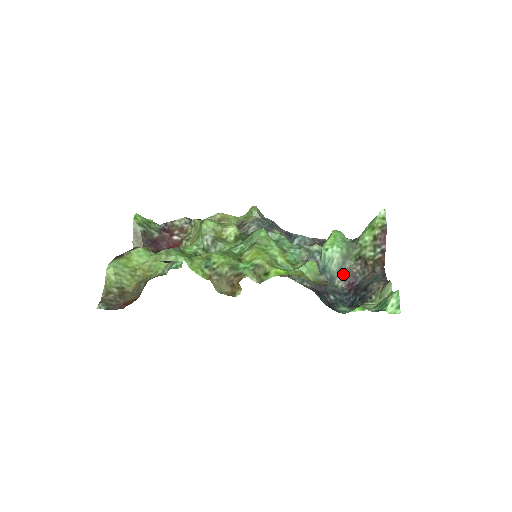
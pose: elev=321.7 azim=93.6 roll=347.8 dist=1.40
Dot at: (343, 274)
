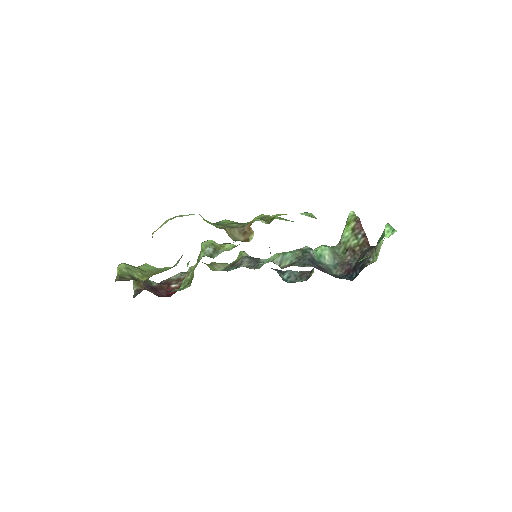
Dot at: (338, 266)
